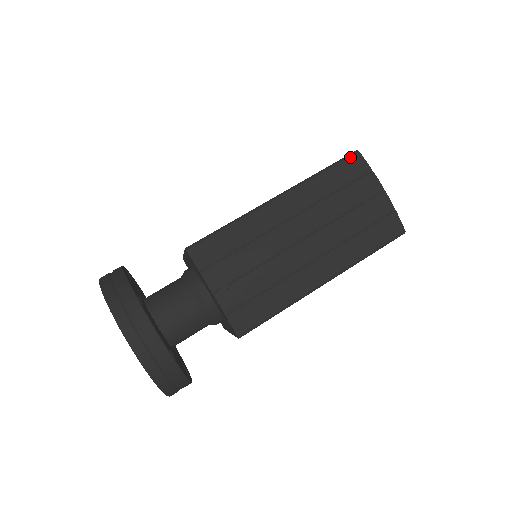
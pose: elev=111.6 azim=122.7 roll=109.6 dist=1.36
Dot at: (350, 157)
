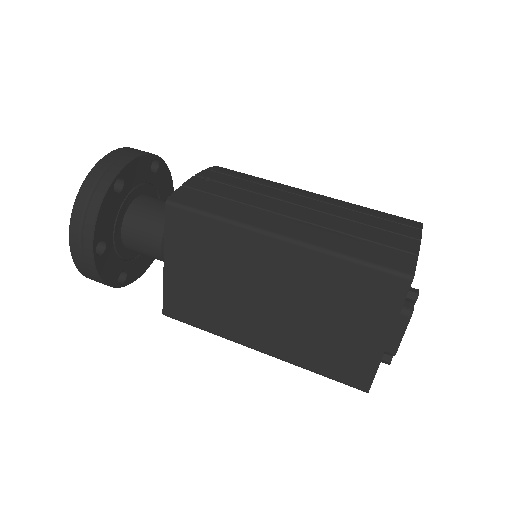
Dot at: (409, 219)
